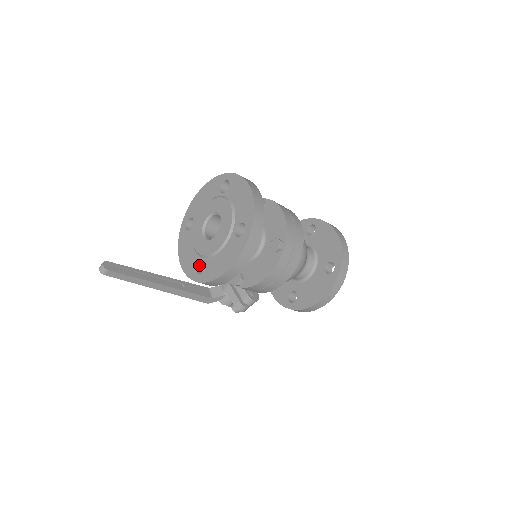
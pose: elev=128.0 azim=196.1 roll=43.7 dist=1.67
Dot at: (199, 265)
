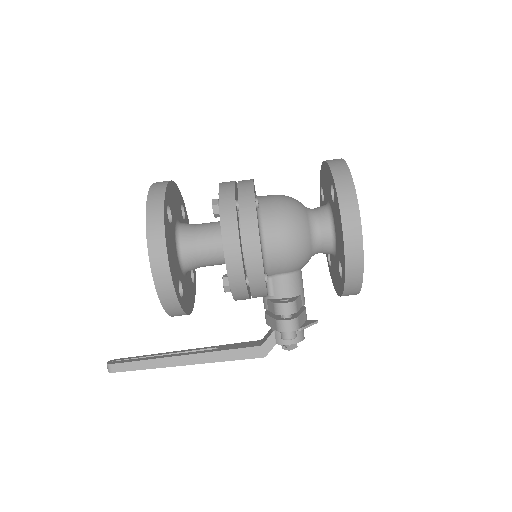
Dot at: occluded
